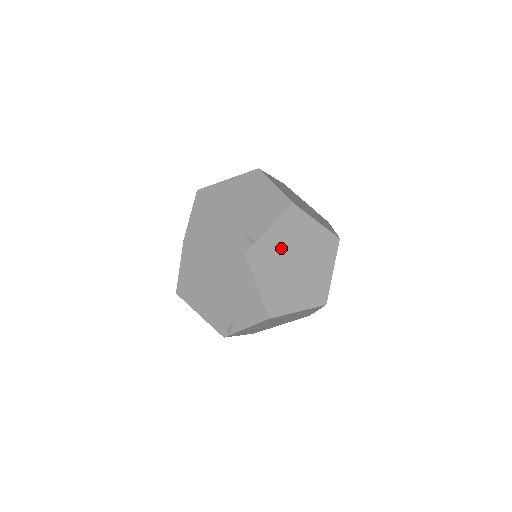
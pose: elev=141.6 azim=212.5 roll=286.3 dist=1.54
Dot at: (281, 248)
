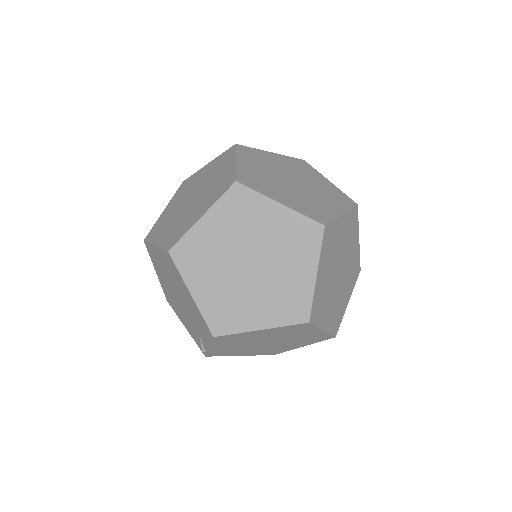
Dot at: (223, 243)
